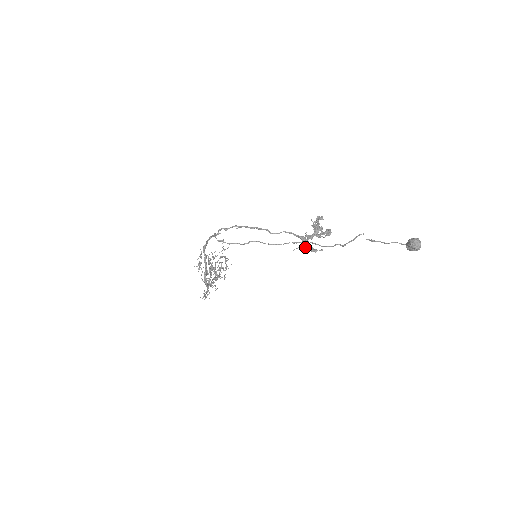
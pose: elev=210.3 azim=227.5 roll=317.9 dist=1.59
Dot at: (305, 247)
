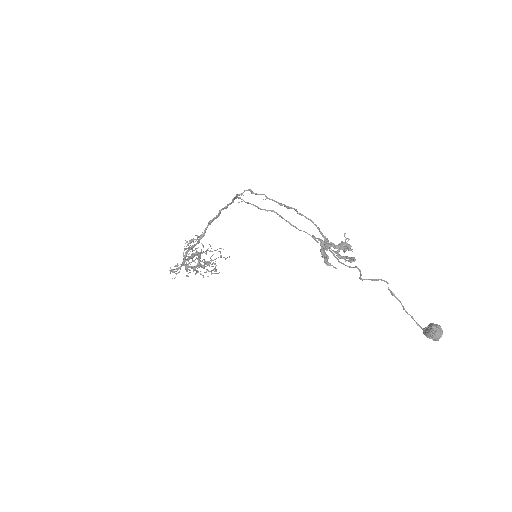
Dot at: occluded
